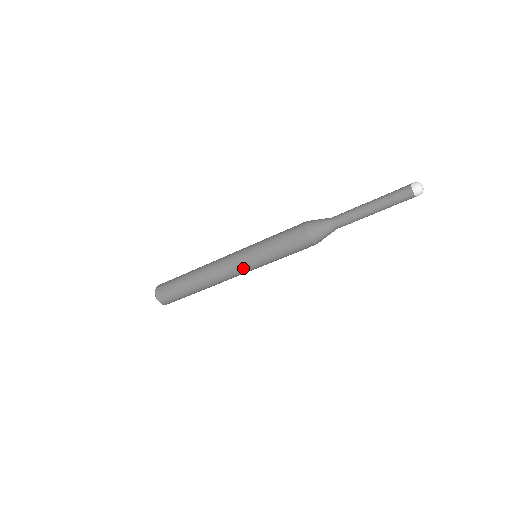
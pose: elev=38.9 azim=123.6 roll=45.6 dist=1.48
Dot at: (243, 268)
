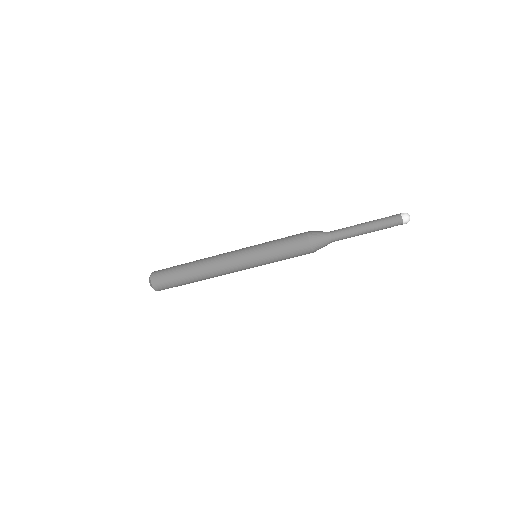
Dot at: (241, 256)
